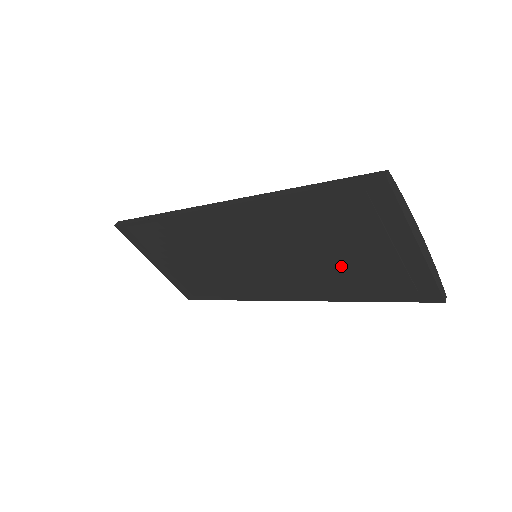
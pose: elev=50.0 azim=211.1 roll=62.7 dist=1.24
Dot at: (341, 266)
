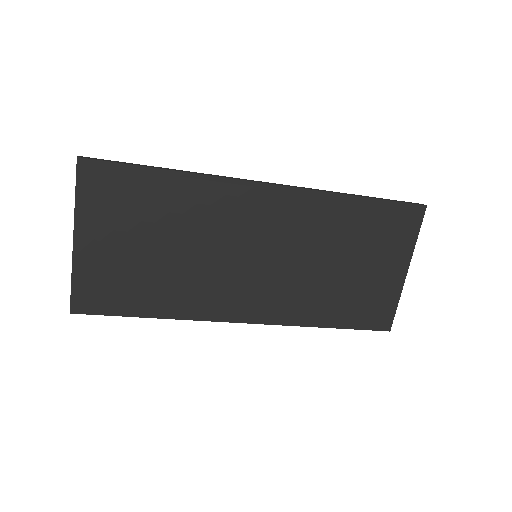
Dot at: (340, 281)
